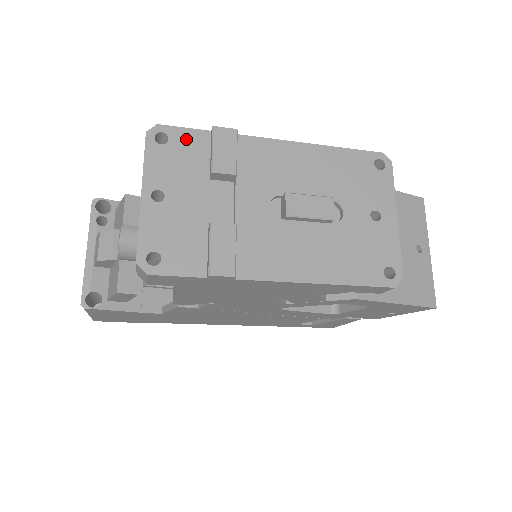
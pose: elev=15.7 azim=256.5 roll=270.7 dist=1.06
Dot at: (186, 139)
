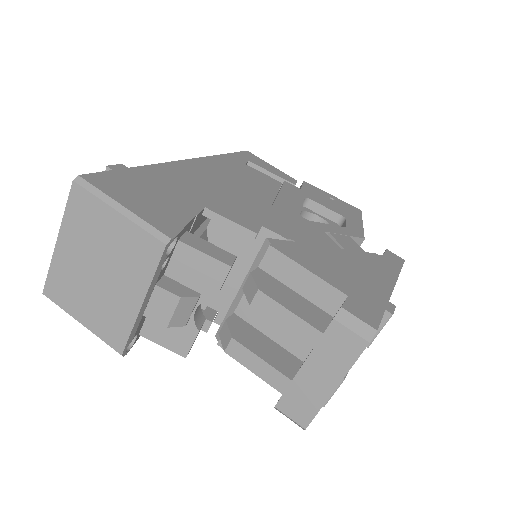
Dot at: occluded
